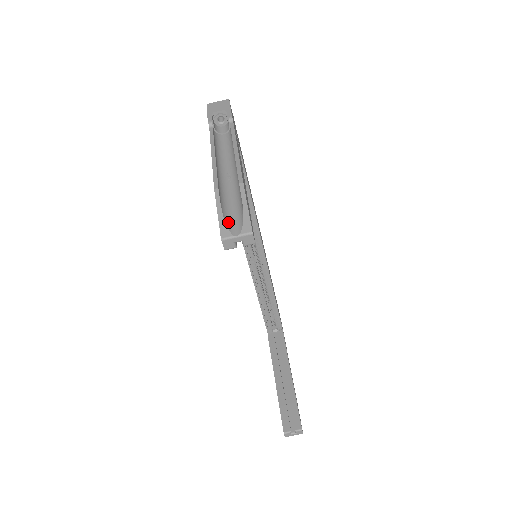
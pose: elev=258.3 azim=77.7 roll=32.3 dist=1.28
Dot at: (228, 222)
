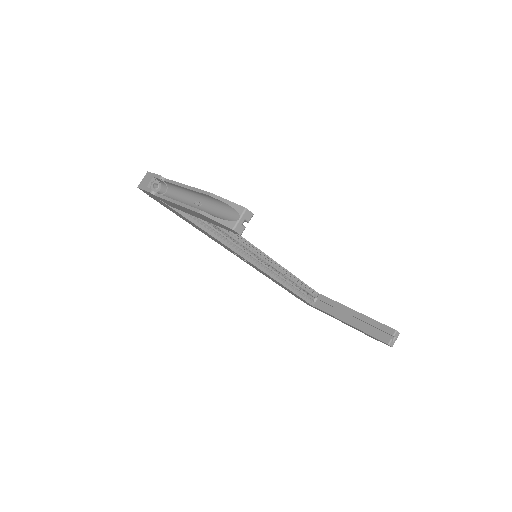
Dot at: (226, 219)
